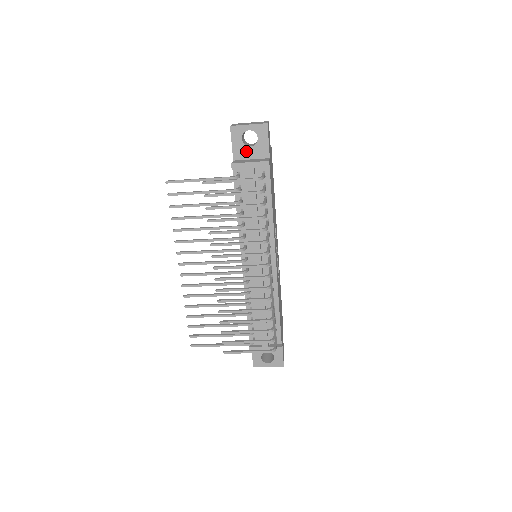
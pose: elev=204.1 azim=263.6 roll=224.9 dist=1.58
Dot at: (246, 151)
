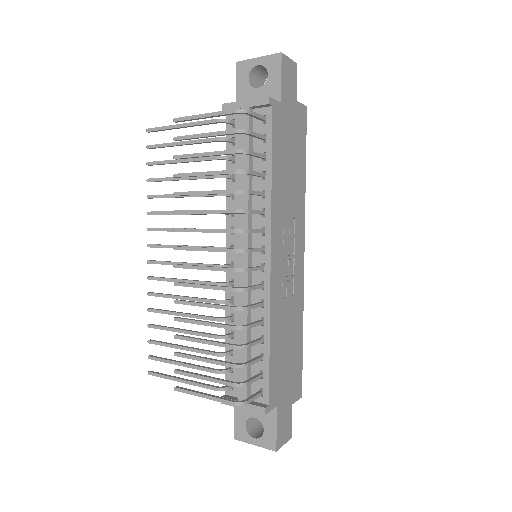
Dot at: (252, 95)
